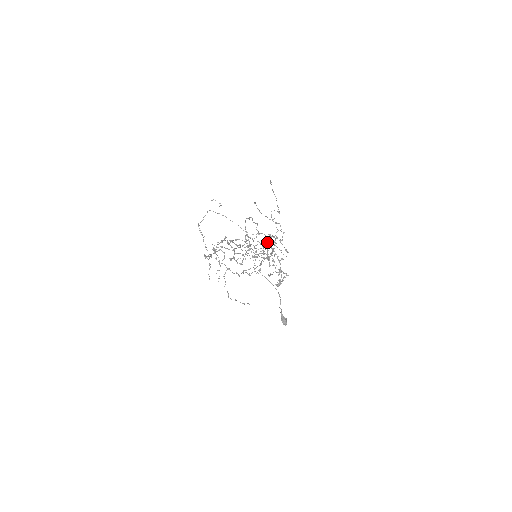
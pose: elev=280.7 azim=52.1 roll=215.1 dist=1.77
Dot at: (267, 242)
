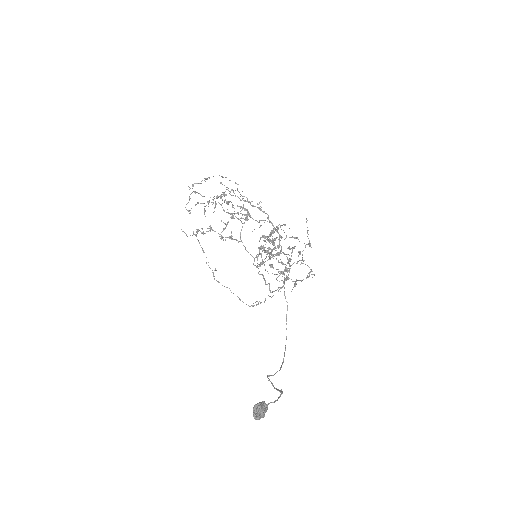
Dot at: (277, 246)
